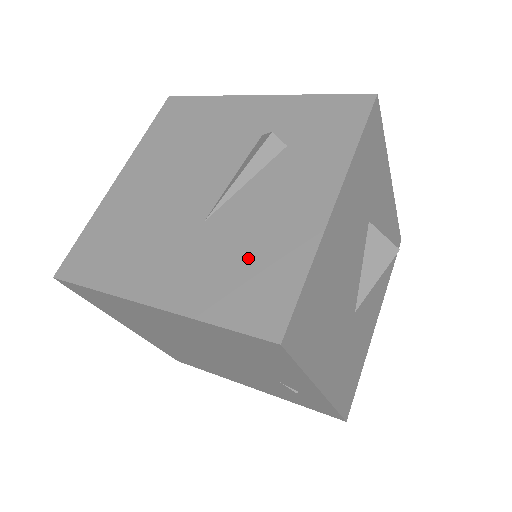
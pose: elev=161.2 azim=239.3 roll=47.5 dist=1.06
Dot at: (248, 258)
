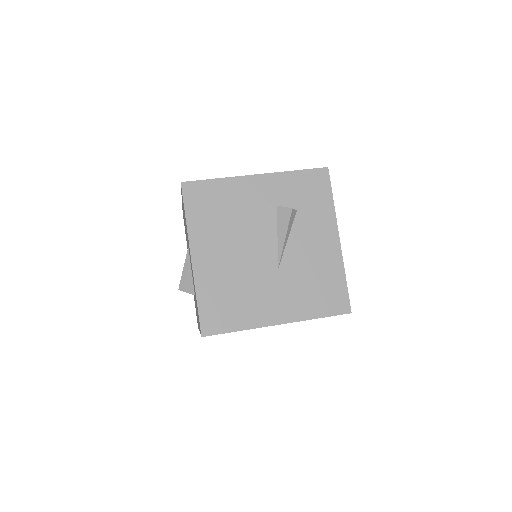
Dot at: (315, 281)
